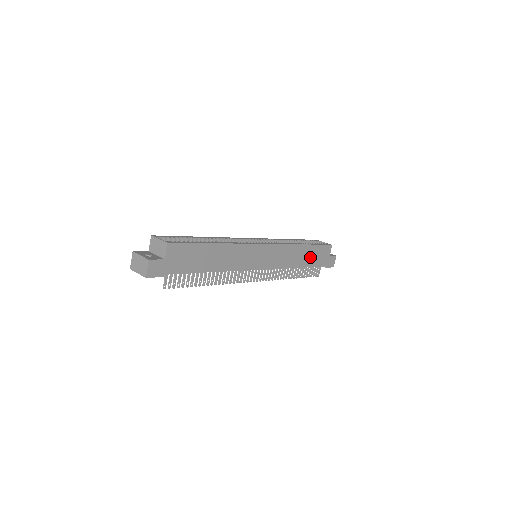
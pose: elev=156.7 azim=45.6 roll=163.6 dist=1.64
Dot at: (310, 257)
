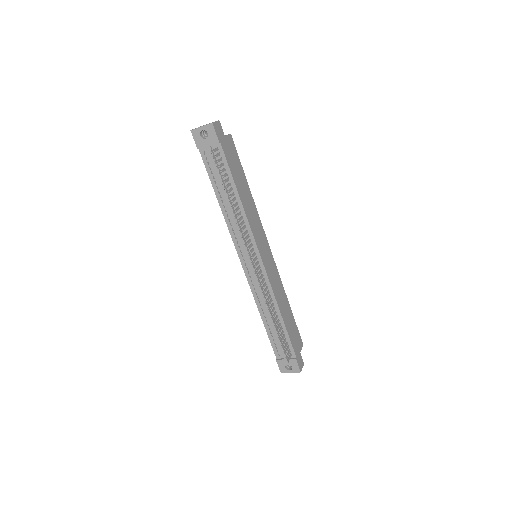
Dot at: (289, 322)
